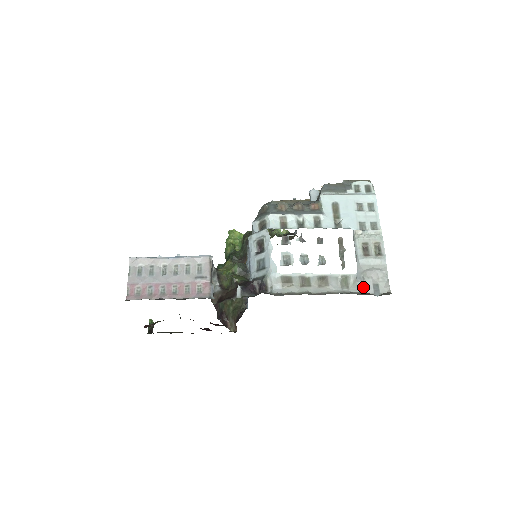
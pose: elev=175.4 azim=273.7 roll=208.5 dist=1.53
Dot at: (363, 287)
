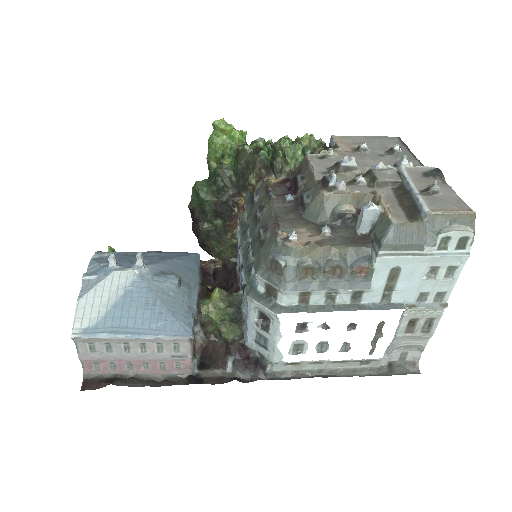
Dot at: (387, 360)
